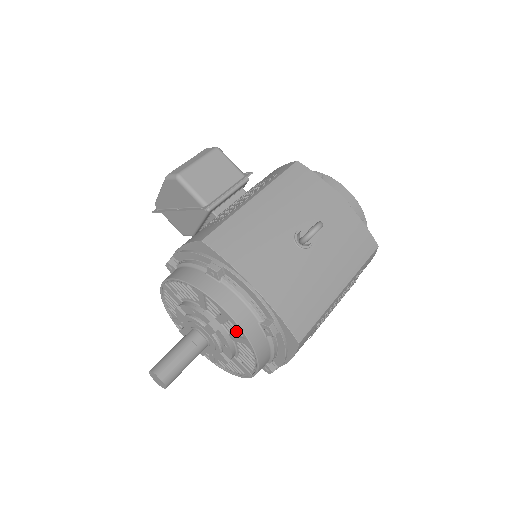
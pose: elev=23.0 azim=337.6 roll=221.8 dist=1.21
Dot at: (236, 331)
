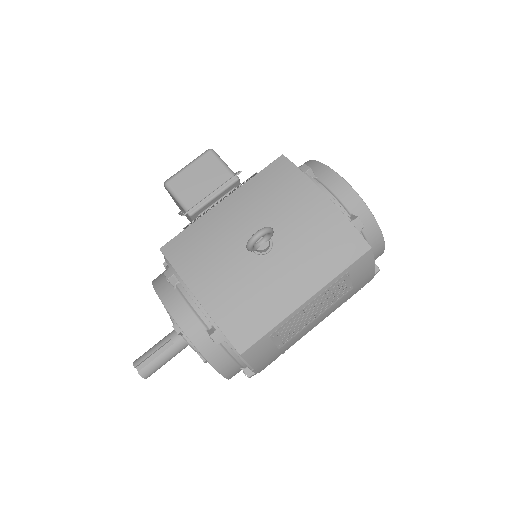
Dot at: occluded
